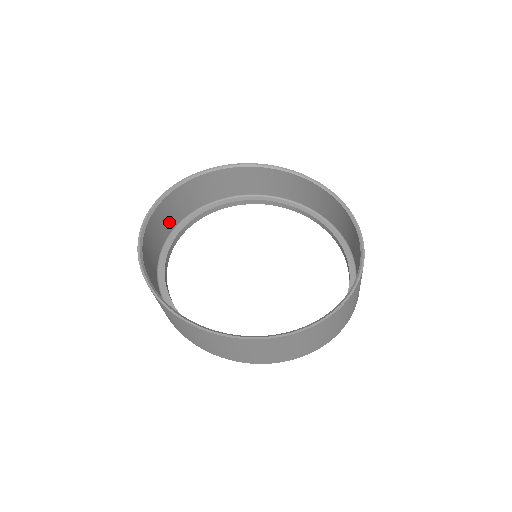
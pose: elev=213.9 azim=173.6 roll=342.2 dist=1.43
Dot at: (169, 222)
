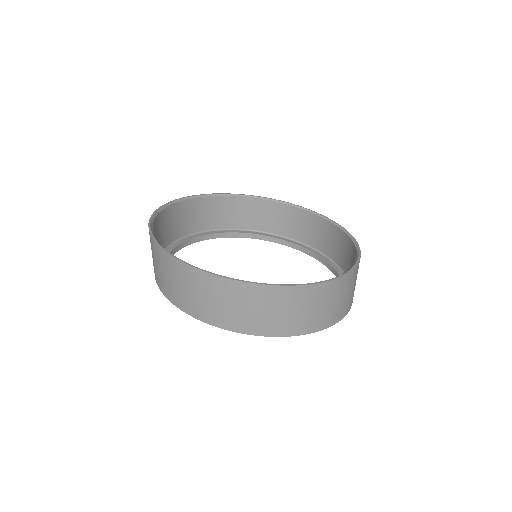
Dot at: occluded
